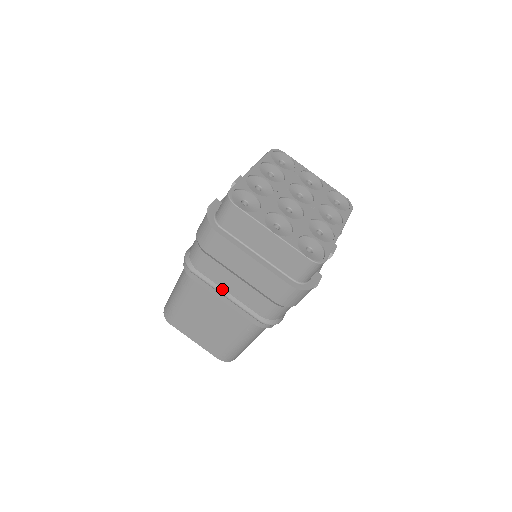
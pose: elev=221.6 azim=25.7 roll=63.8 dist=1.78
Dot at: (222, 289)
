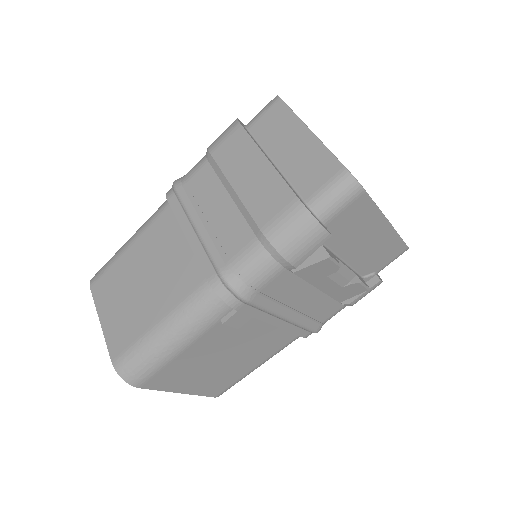
Dot at: (197, 215)
